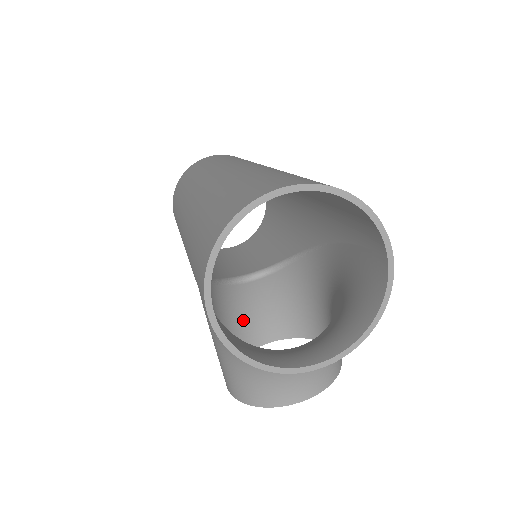
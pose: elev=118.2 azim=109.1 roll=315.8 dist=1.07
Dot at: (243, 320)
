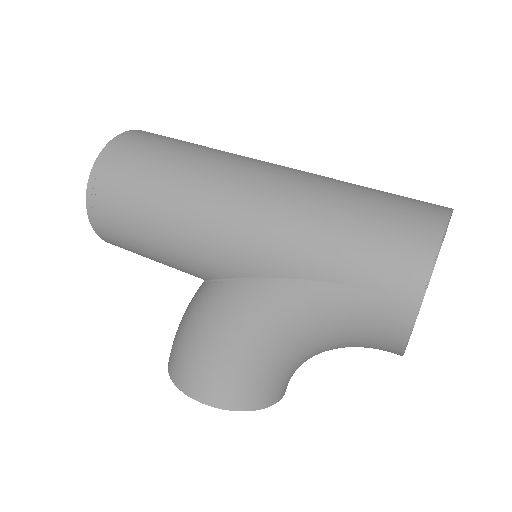
Dot at: occluded
